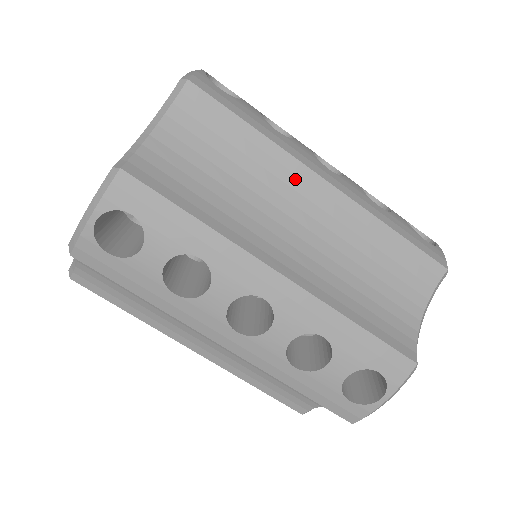
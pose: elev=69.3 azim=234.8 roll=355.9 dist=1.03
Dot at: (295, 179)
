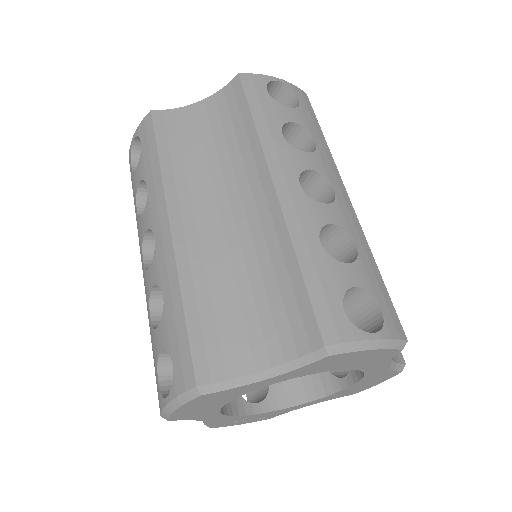
Dot at: occluded
